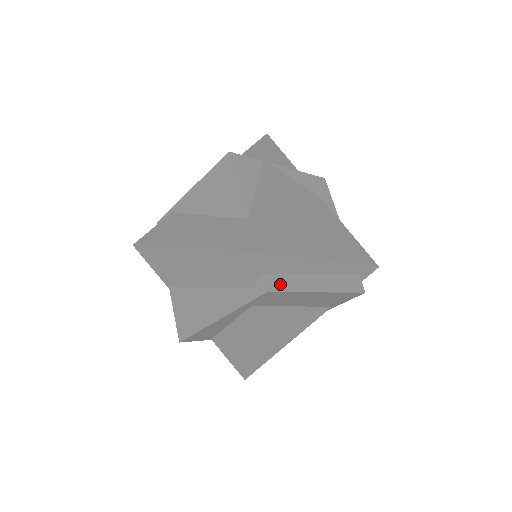
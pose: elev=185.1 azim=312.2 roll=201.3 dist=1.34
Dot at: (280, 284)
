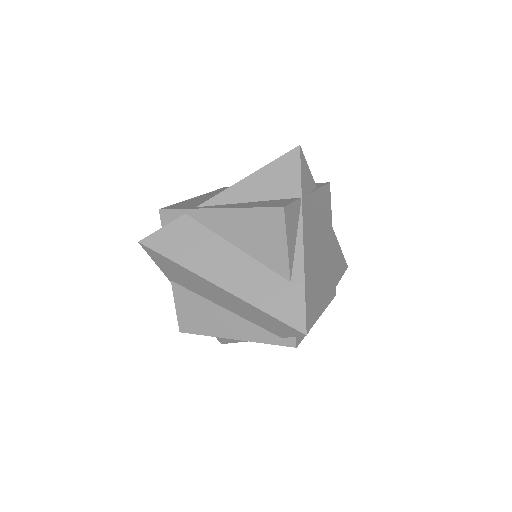
Dot at: occluded
